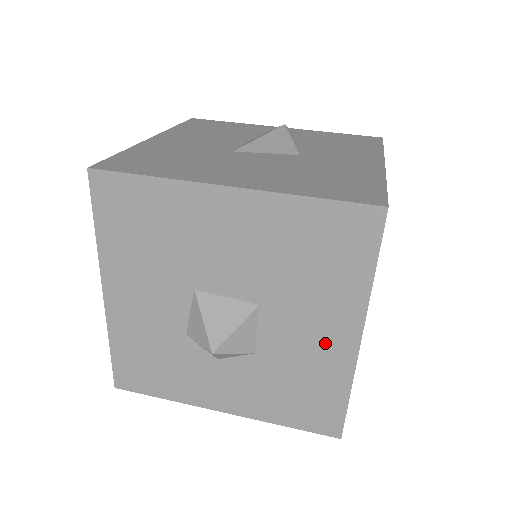
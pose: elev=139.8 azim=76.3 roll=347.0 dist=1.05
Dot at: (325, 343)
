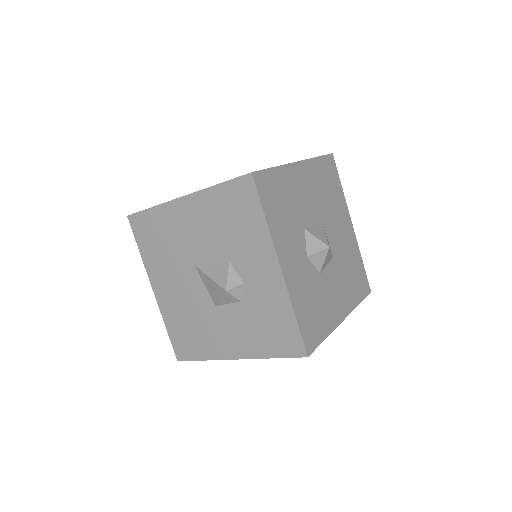
Dot at: occluded
